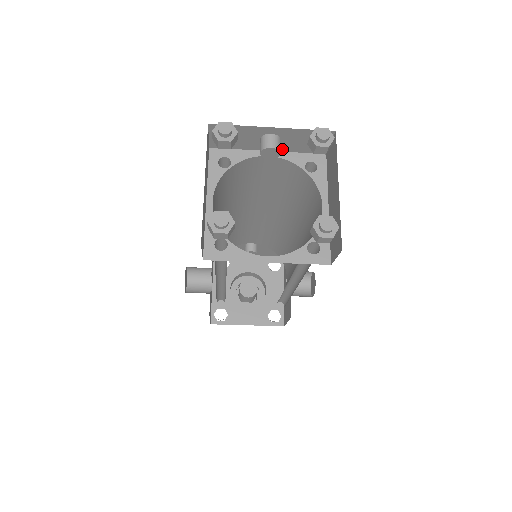
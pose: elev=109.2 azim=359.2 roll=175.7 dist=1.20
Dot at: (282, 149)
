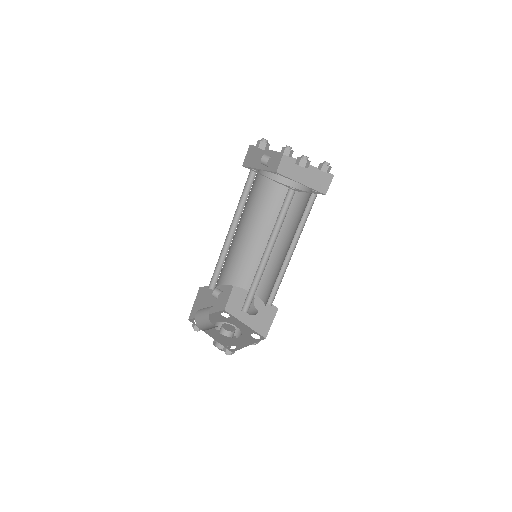
Dot at: (265, 168)
